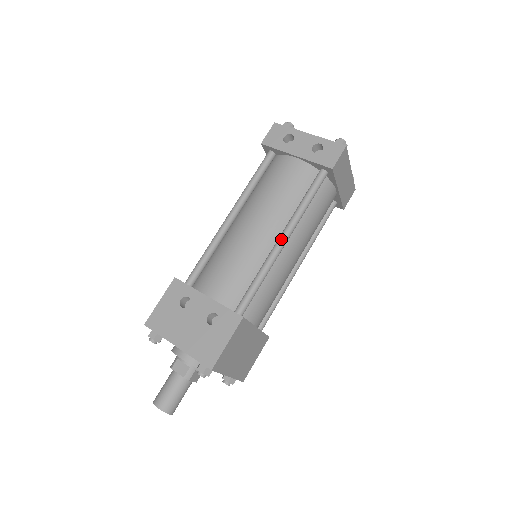
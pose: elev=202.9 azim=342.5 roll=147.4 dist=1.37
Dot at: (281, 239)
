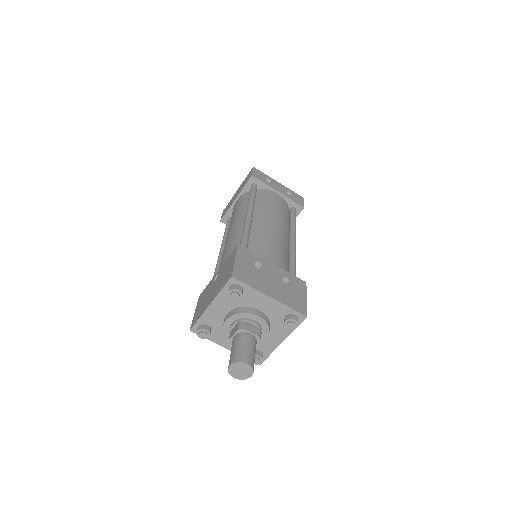
Dot at: (294, 240)
